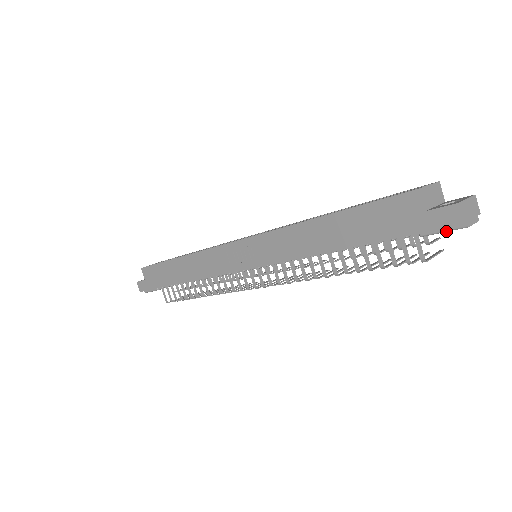
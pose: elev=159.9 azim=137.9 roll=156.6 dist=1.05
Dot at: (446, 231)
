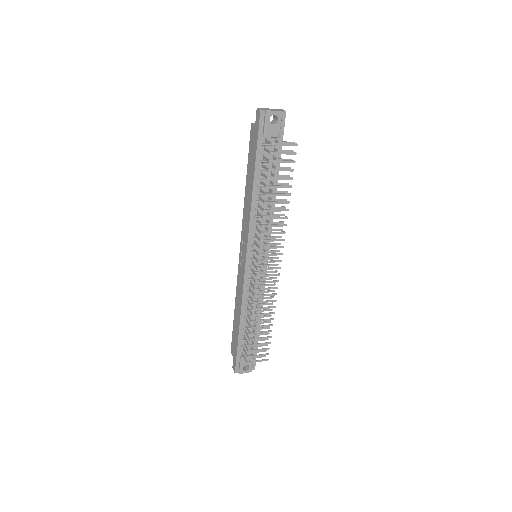
Dot at: (265, 122)
